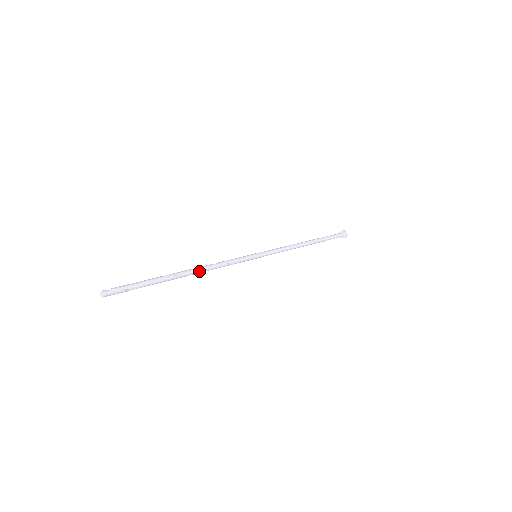
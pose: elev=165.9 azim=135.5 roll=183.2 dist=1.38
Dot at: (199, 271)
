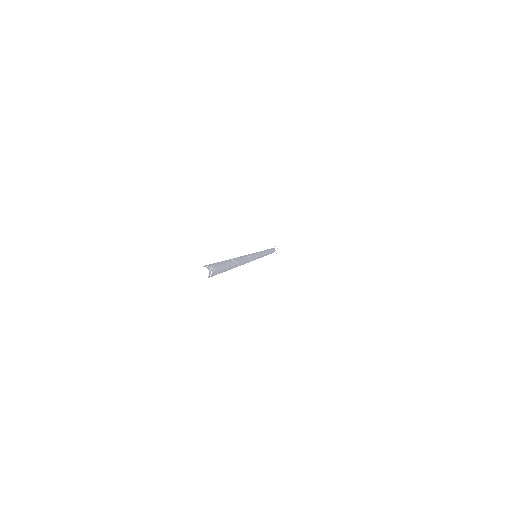
Dot at: (243, 263)
